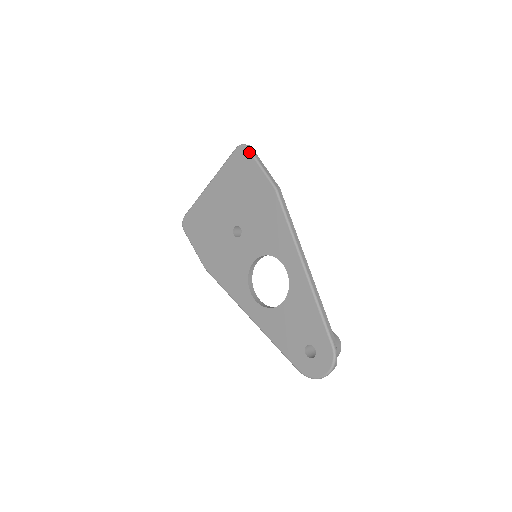
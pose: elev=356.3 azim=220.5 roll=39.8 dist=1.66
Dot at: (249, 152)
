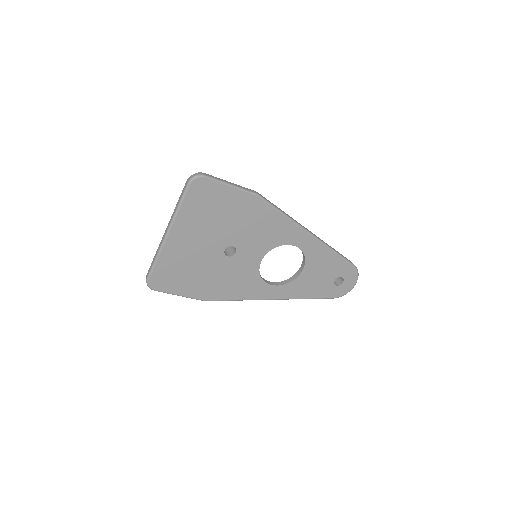
Dot at: (210, 180)
